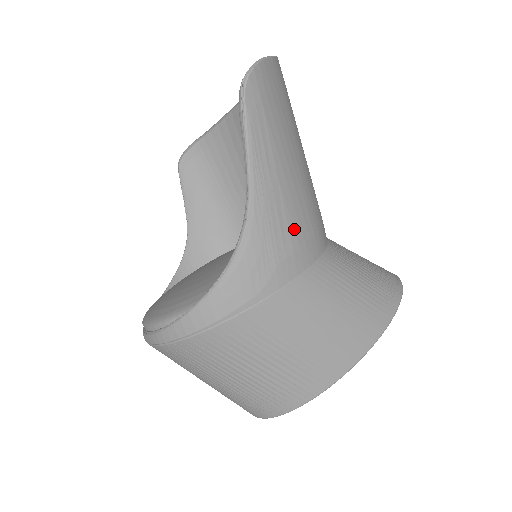
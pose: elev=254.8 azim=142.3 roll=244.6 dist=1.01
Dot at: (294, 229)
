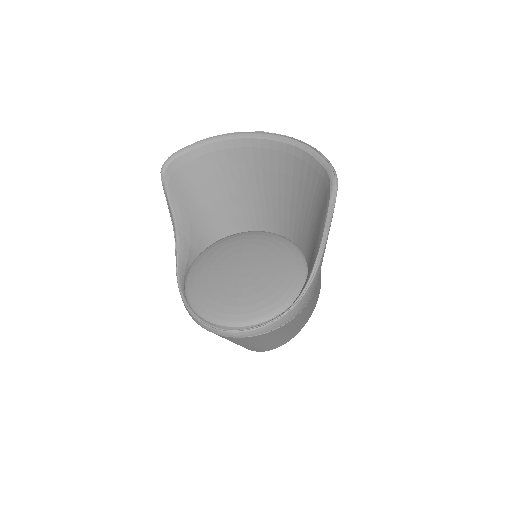
Dot at: occluded
